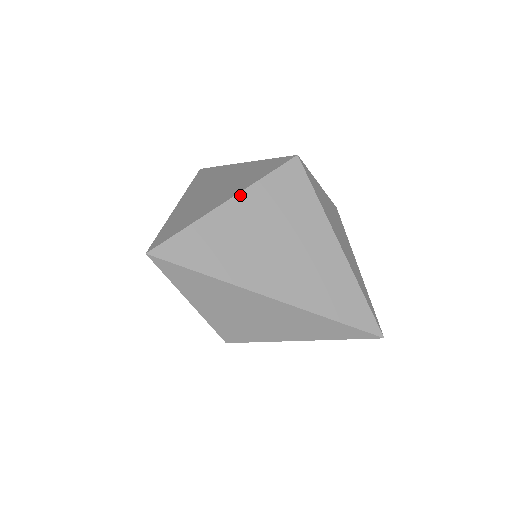
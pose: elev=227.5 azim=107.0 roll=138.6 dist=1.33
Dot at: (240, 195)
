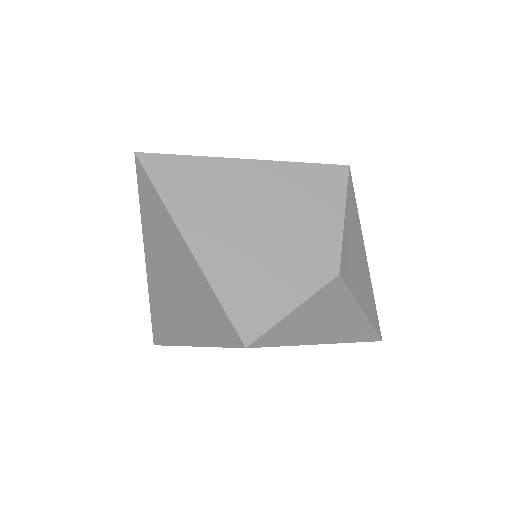
Dot at: occluded
